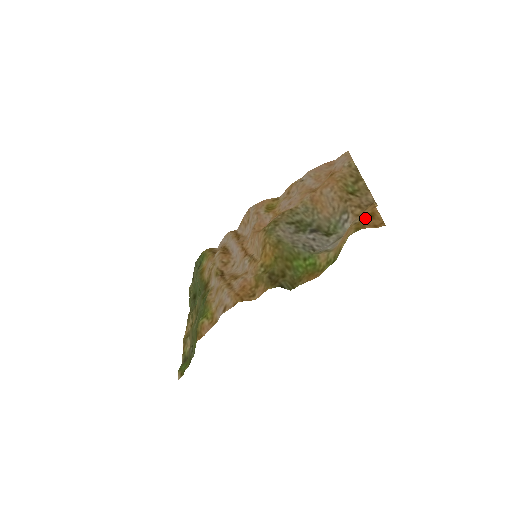
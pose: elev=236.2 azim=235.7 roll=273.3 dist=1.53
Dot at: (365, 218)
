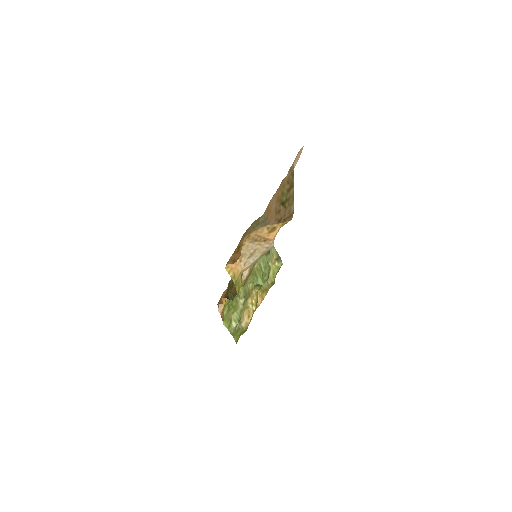
Dot at: (234, 251)
